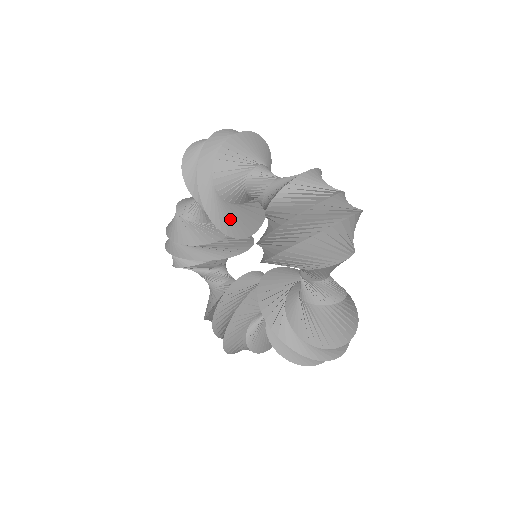
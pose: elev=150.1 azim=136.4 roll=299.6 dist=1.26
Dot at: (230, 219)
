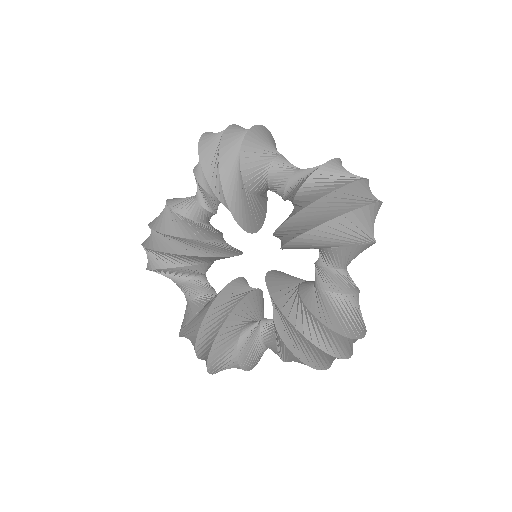
Dot at: (244, 207)
